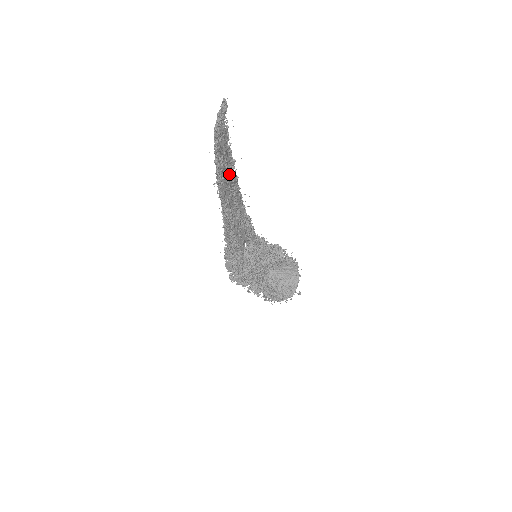
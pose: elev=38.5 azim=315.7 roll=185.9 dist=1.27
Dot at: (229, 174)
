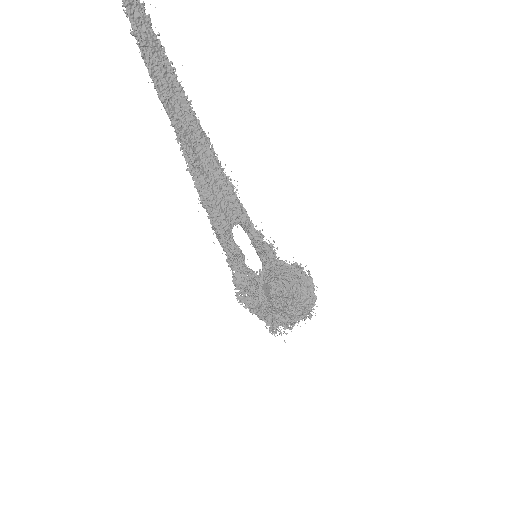
Dot at: (170, 80)
